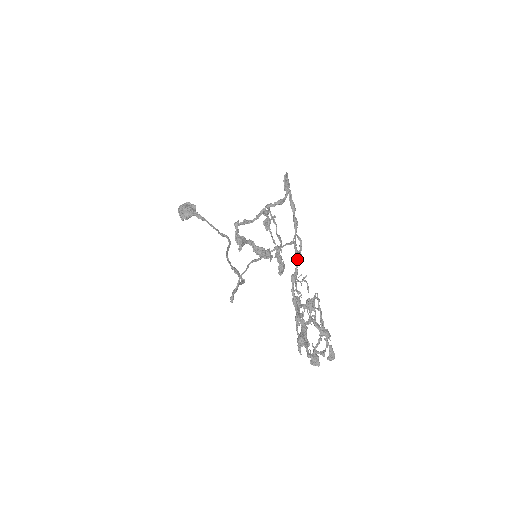
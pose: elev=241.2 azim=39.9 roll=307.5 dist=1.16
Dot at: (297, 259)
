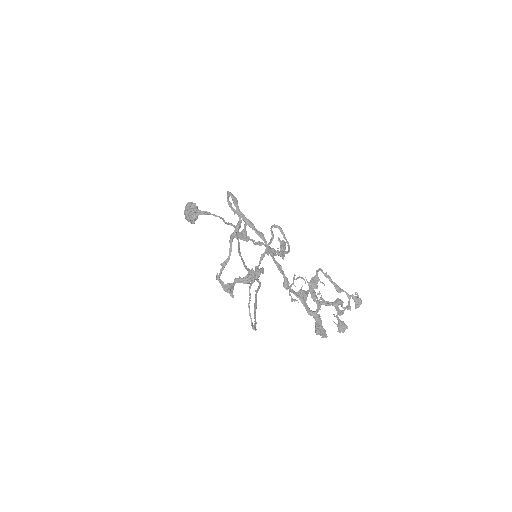
Dot at: (279, 269)
